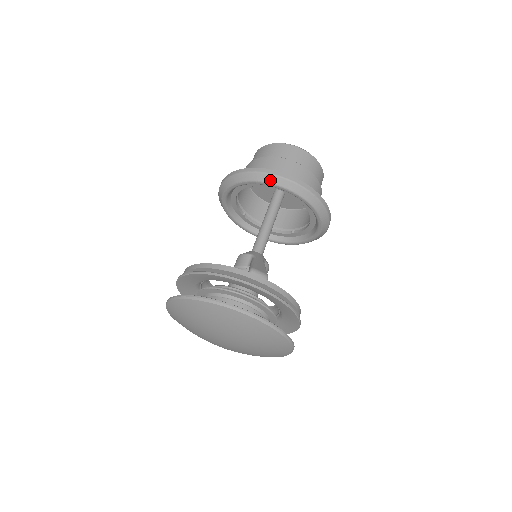
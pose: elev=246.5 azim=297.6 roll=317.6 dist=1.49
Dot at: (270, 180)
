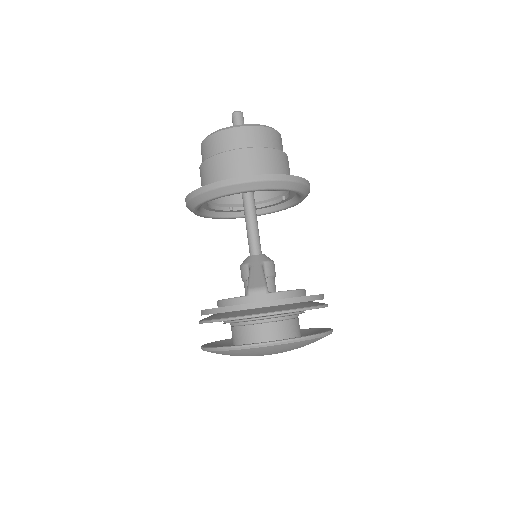
Dot at: (216, 194)
